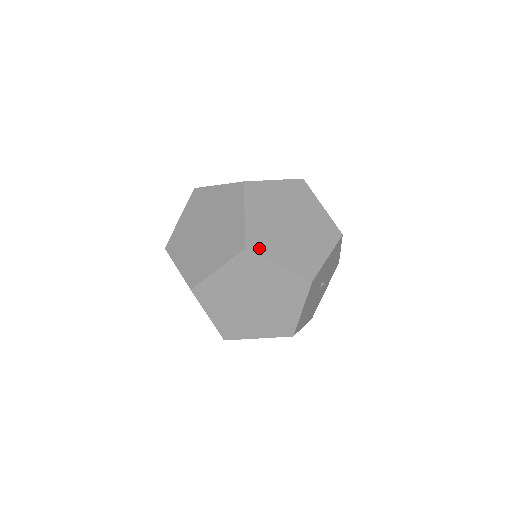
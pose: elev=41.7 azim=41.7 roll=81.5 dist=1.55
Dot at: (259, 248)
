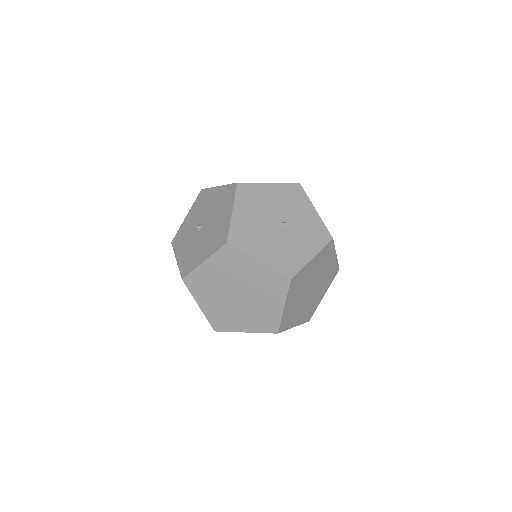
Dot at: (286, 326)
